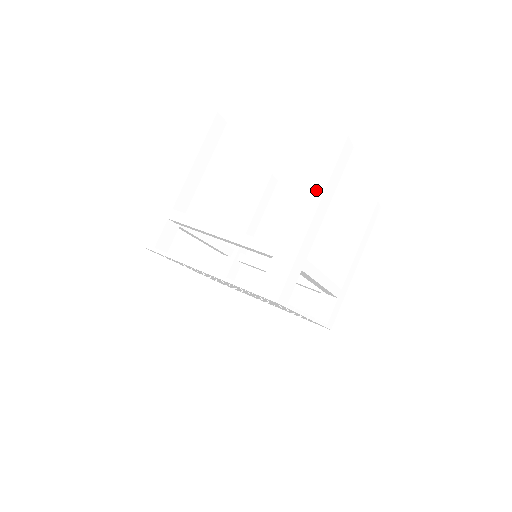
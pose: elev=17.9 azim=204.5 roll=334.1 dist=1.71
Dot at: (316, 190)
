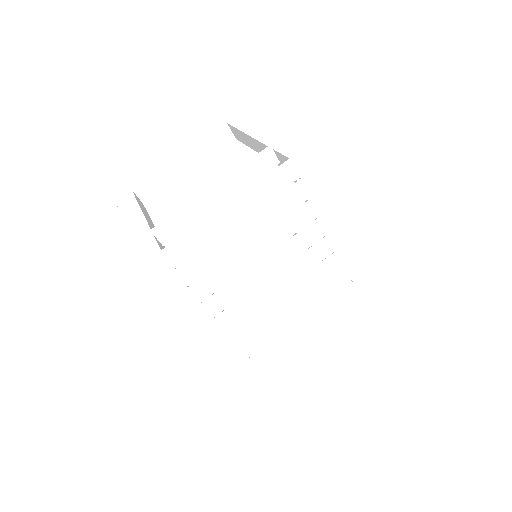
Dot at: (256, 126)
